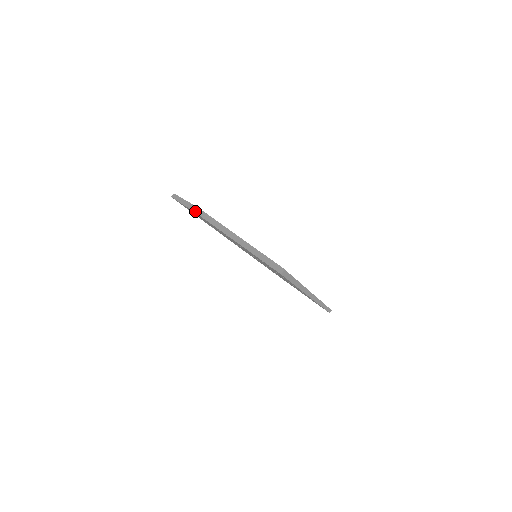
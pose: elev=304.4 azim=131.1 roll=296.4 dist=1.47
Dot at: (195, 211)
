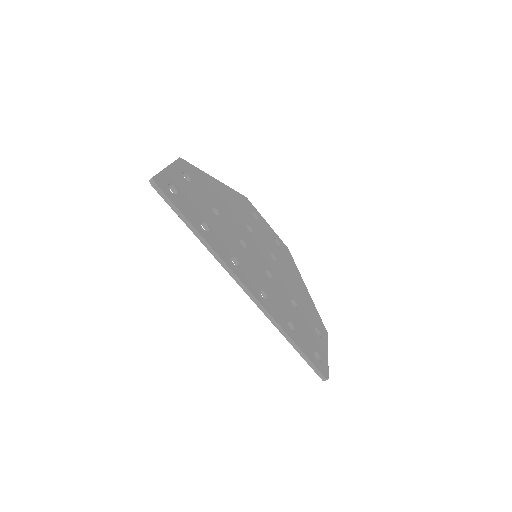
Dot at: occluded
